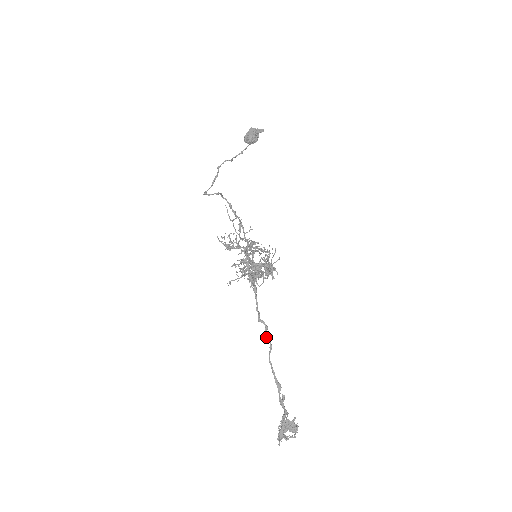
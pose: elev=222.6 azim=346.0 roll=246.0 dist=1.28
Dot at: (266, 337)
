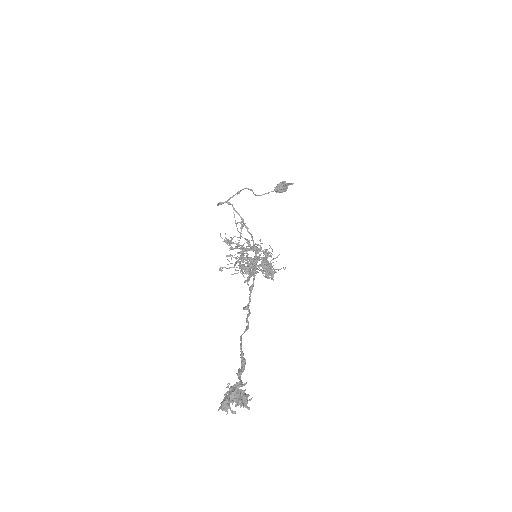
Dot at: (246, 320)
